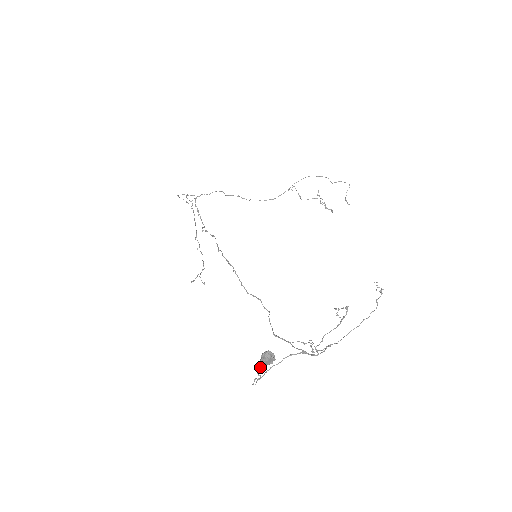
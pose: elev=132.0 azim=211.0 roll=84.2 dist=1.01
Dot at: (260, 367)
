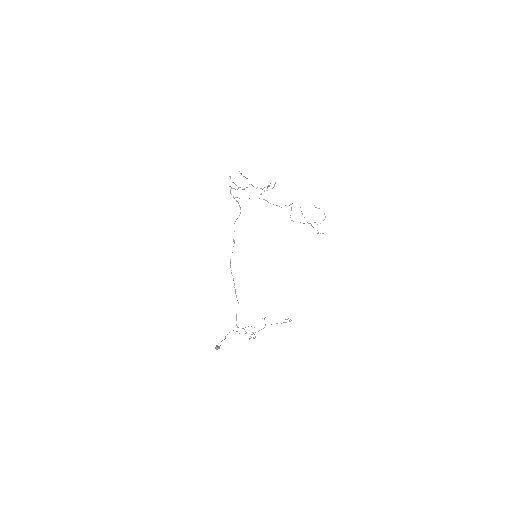
Dot at: occluded
